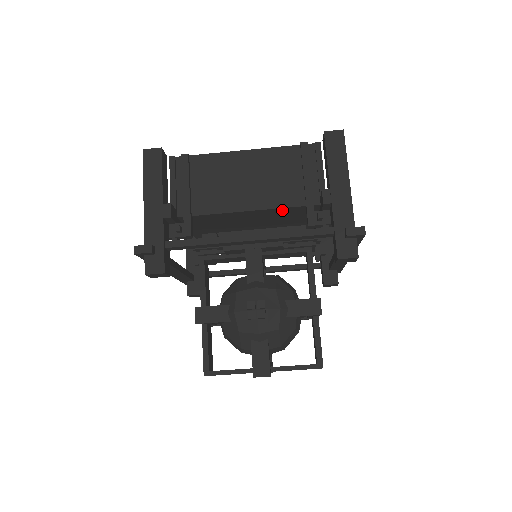
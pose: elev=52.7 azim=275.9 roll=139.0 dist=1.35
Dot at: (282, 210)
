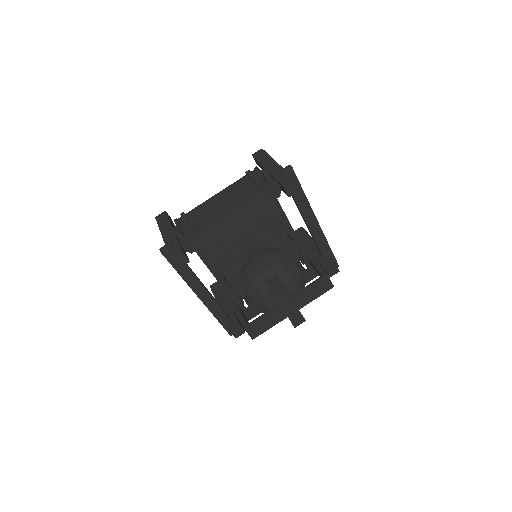
Dot at: occluded
